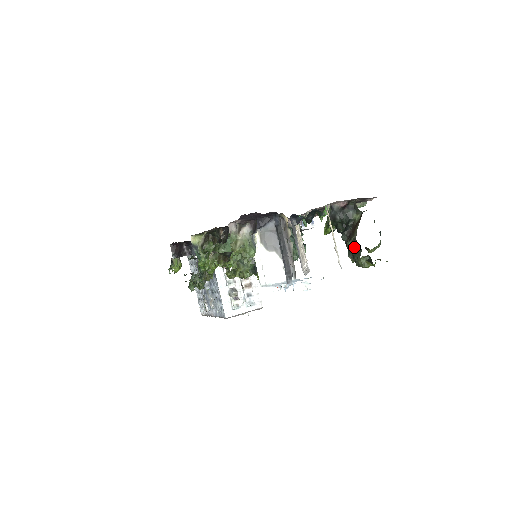
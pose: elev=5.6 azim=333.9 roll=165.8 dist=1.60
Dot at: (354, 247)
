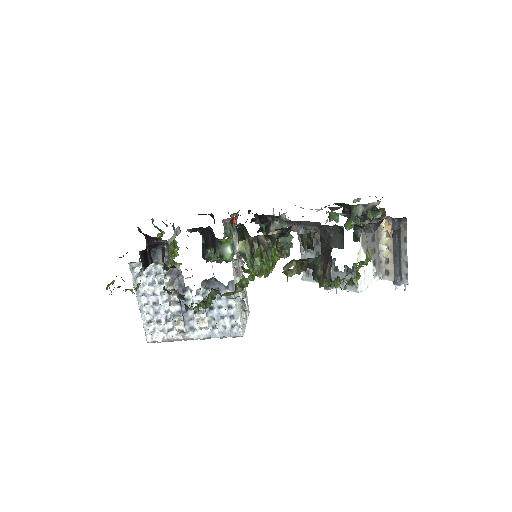
Dot at: occluded
